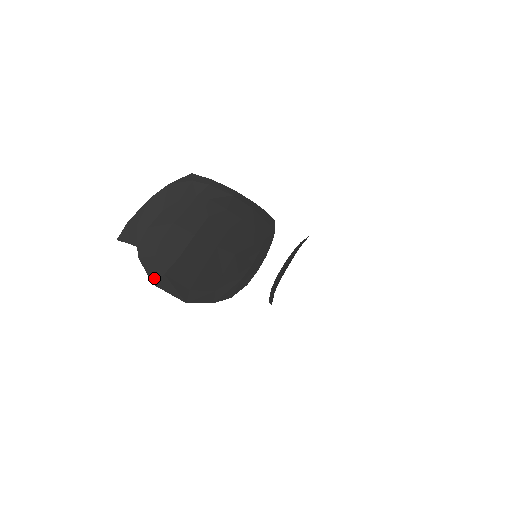
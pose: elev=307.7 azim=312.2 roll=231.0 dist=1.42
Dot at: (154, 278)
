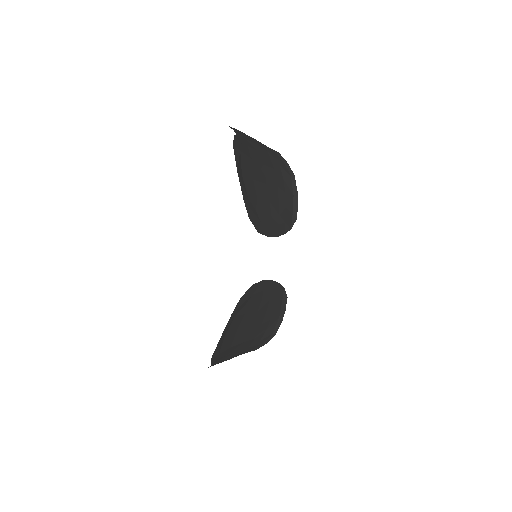
Dot at: (235, 145)
